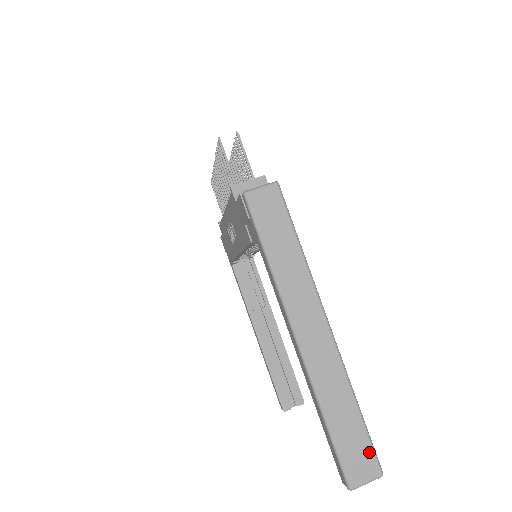
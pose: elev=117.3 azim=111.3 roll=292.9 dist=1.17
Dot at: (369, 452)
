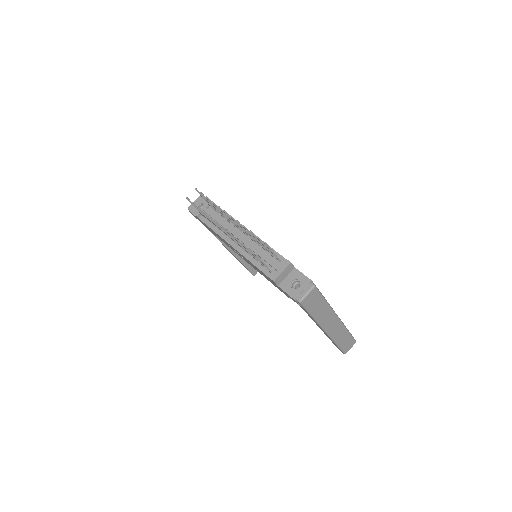
Dot at: (352, 340)
